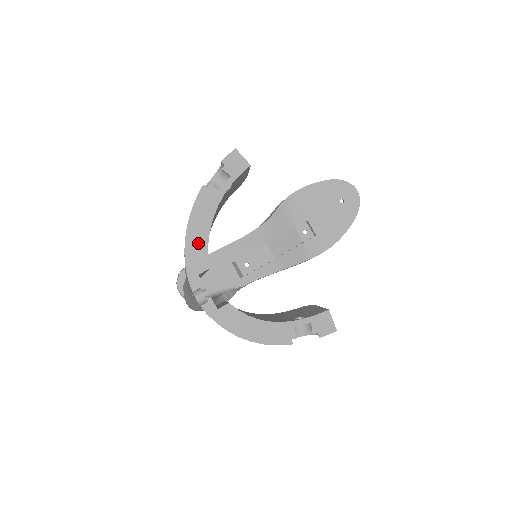
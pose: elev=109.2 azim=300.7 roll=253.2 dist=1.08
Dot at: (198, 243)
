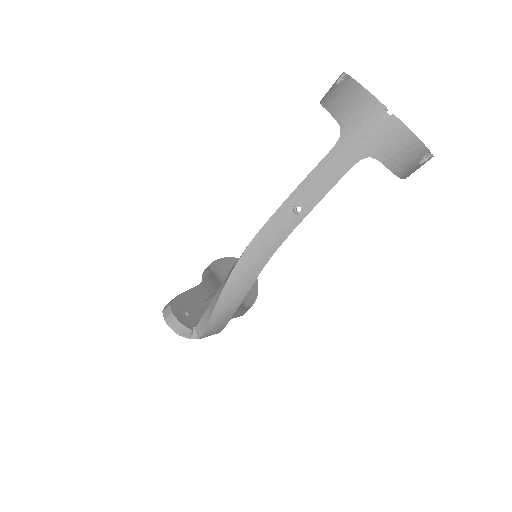
Dot at: occluded
